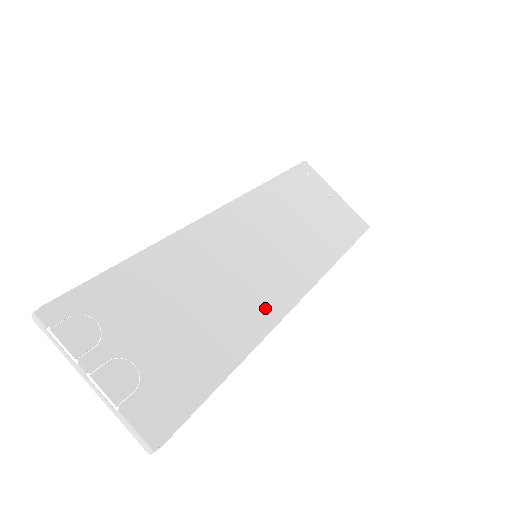
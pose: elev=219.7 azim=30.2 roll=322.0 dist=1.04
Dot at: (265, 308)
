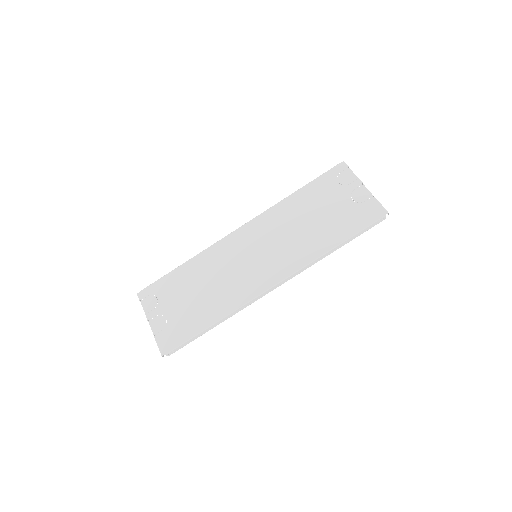
Dot at: (245, 291)
